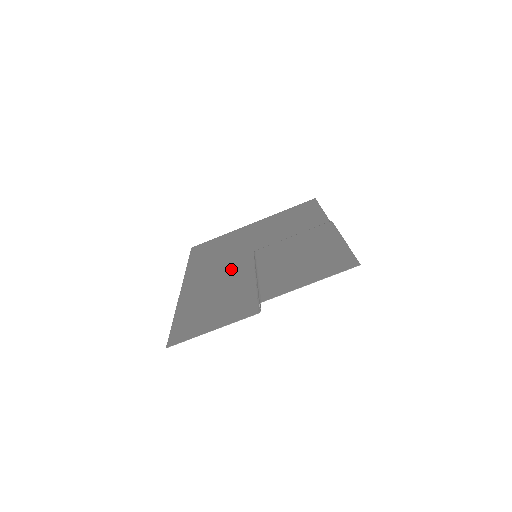
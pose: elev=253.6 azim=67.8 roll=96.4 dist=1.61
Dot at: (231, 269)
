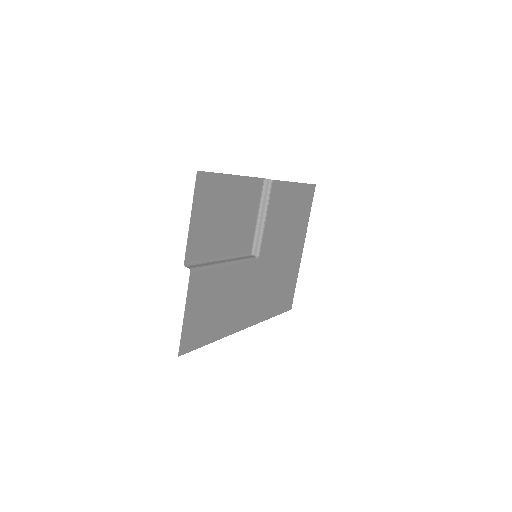
Dot at: (250, 282)
